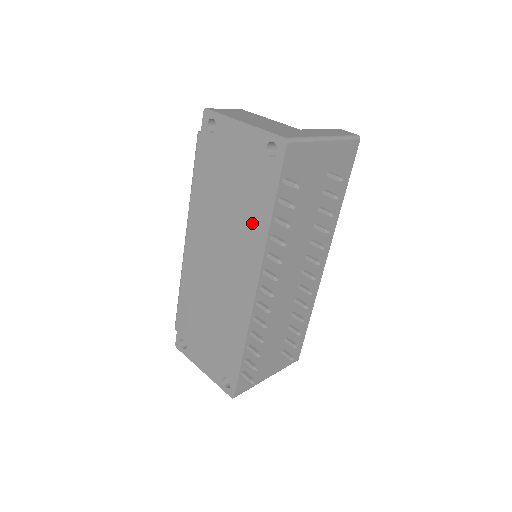
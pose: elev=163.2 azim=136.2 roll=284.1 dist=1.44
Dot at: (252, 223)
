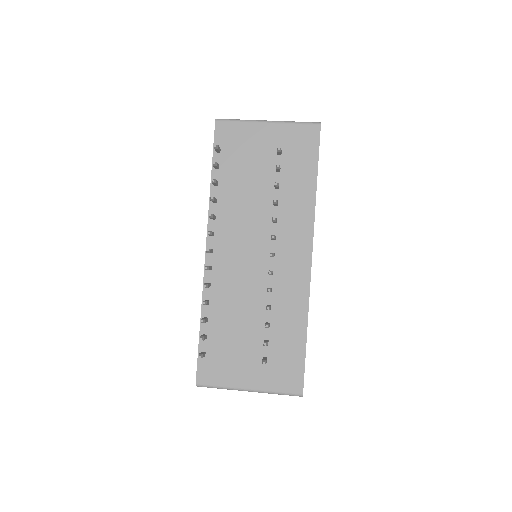
Dot at: occluded
